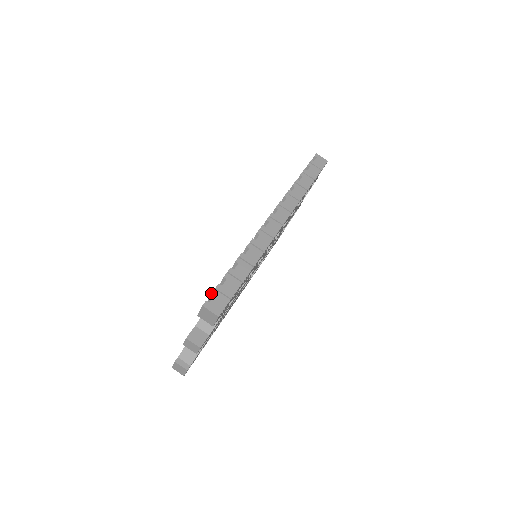
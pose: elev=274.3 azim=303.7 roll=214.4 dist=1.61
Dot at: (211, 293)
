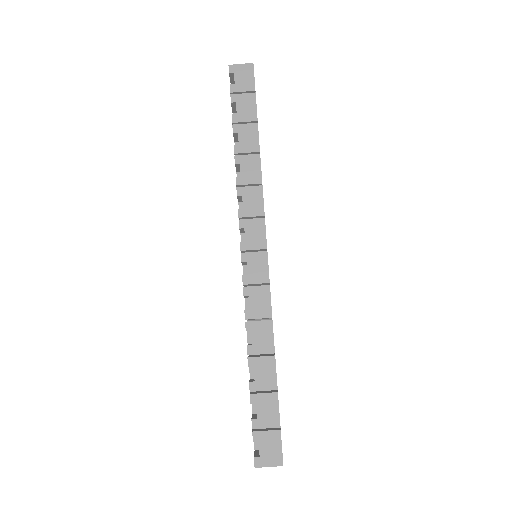
Dot at: occluded
